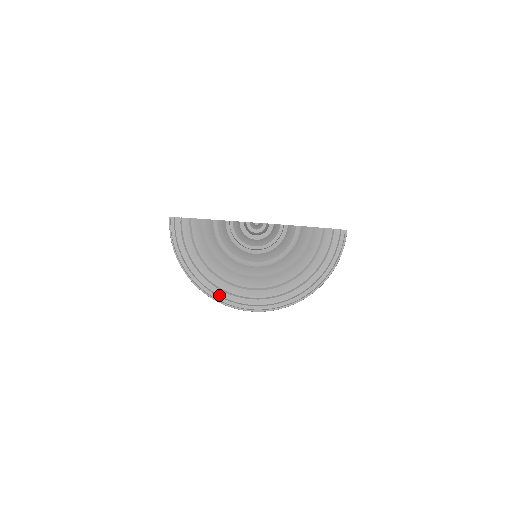
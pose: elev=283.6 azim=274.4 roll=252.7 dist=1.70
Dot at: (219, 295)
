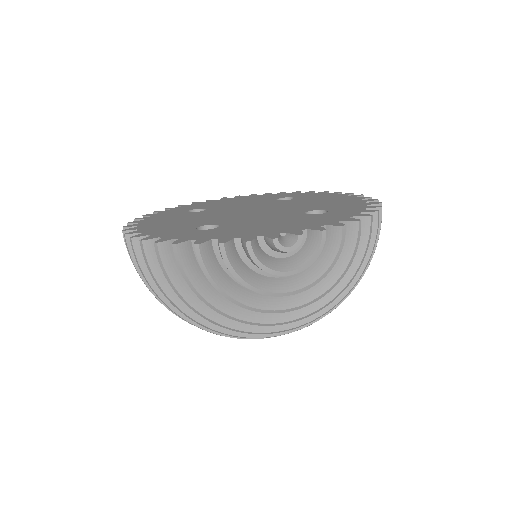
Dot at: (231, 335)
